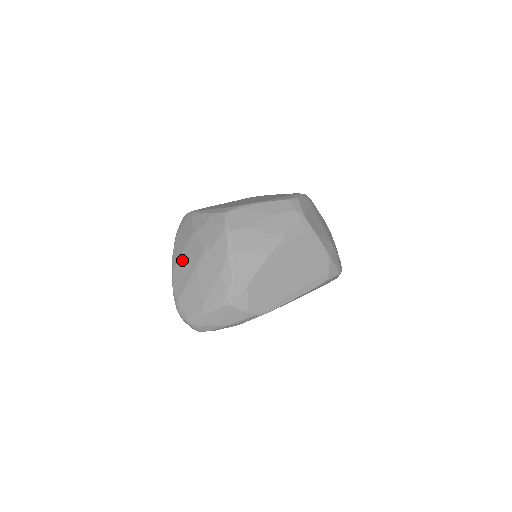
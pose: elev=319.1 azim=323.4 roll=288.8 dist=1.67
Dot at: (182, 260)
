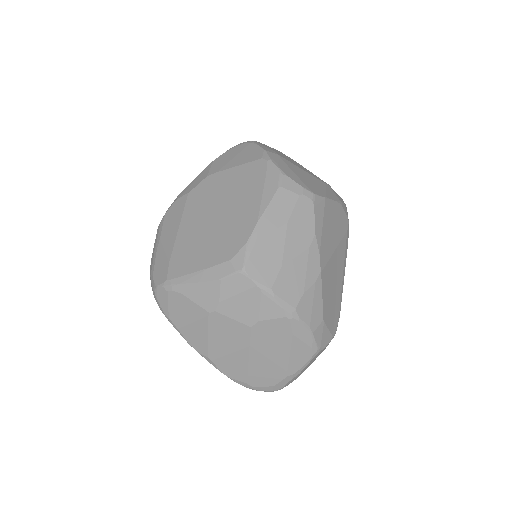
Dot at: (217, 346)
